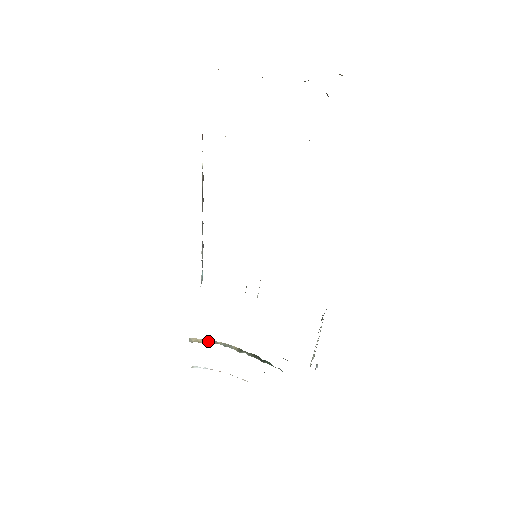
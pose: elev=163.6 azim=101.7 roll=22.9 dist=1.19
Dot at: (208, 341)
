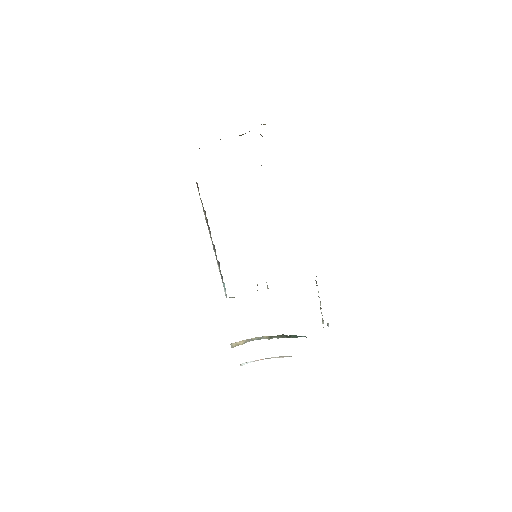
Dot at: (245, 341)
